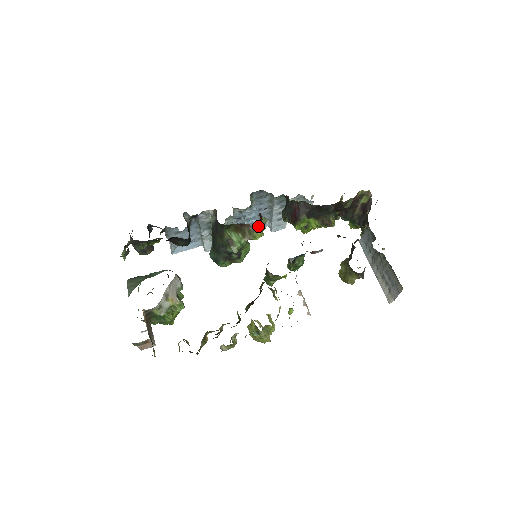
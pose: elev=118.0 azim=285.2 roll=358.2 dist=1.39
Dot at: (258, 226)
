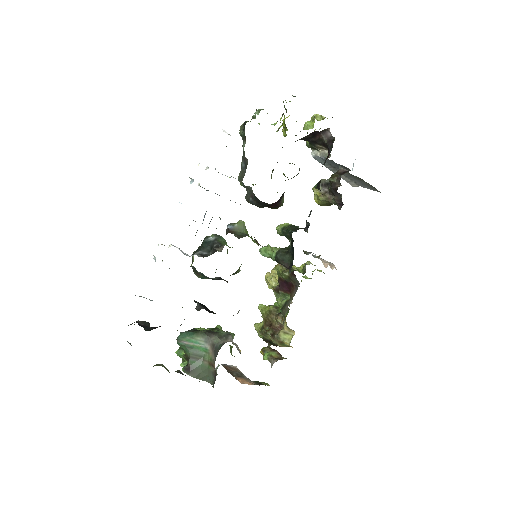
Dot at: occluded
